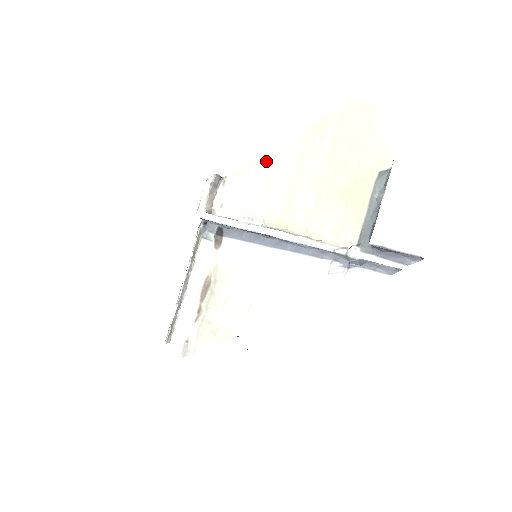
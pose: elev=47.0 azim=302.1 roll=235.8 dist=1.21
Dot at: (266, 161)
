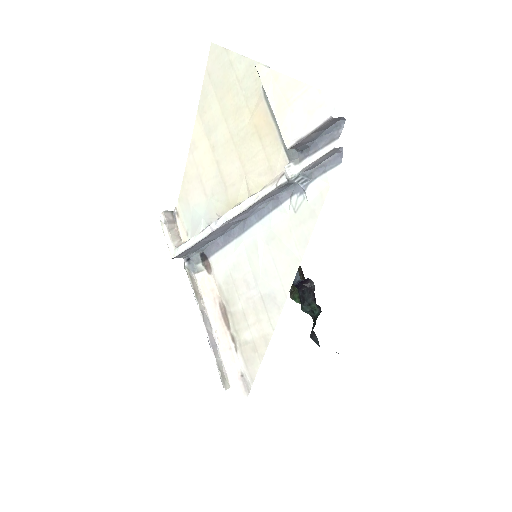
Dot at: (190, 167)
